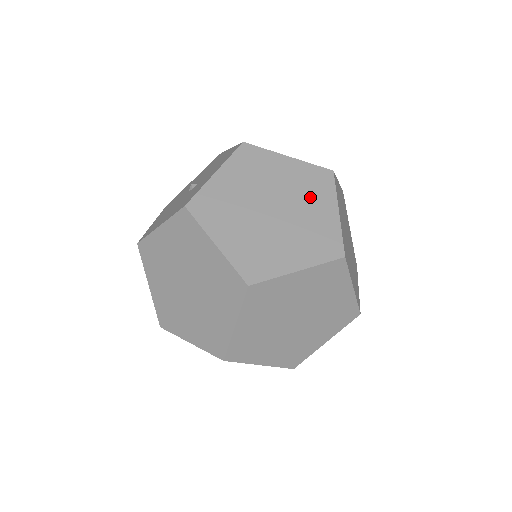
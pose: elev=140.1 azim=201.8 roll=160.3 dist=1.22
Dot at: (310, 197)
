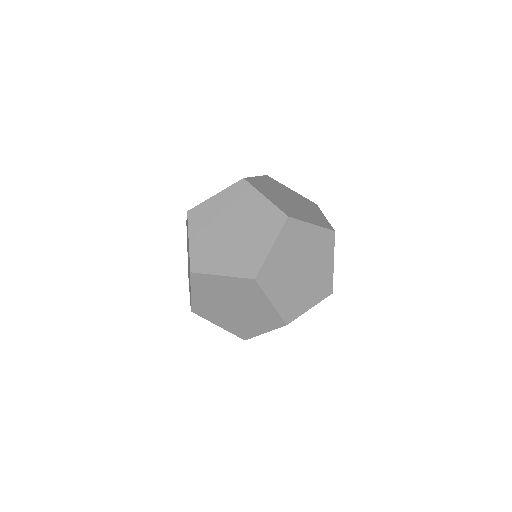
Dot at: (260, 230)
